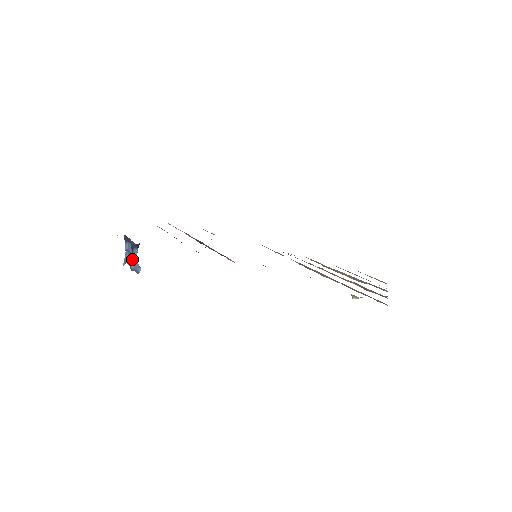
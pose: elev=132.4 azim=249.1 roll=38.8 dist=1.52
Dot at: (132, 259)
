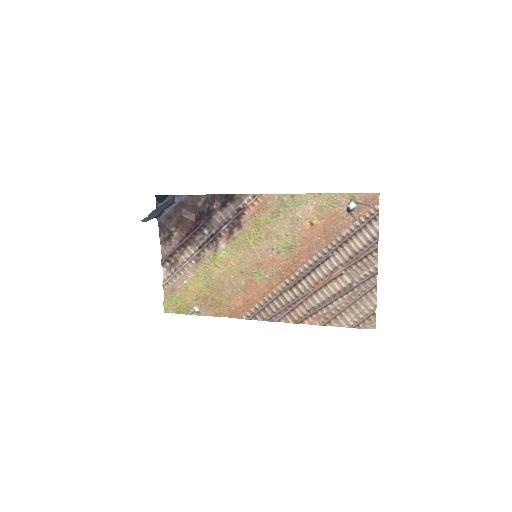
Dot at: occluded
